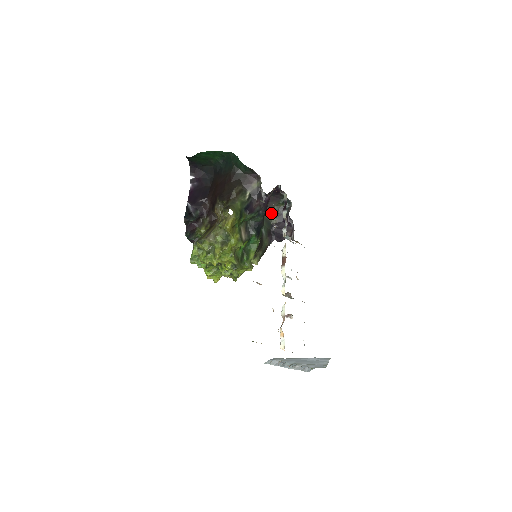
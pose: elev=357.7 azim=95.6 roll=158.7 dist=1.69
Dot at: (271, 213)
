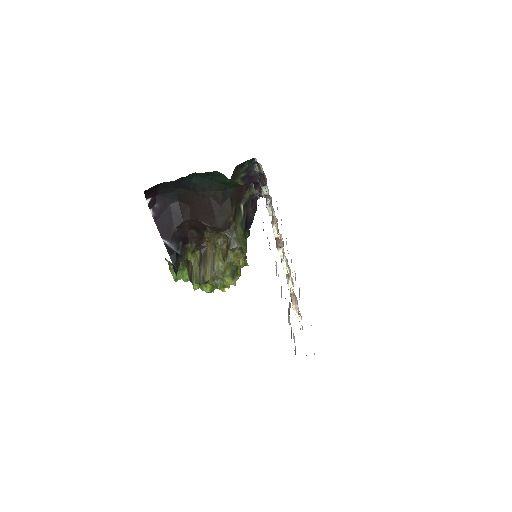
Dot at: (235, 179)
